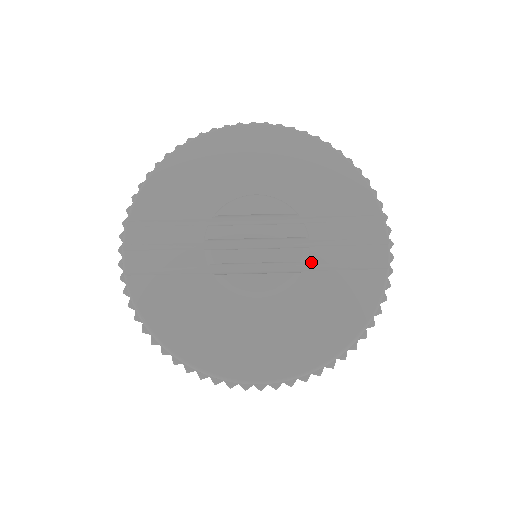
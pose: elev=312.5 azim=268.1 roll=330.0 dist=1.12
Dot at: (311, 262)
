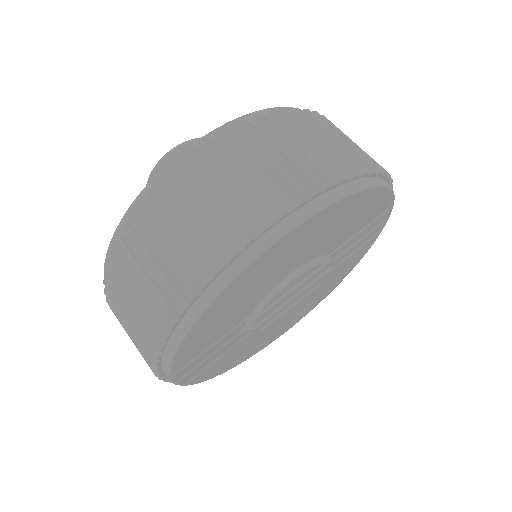
Dot at: (330, 270)
